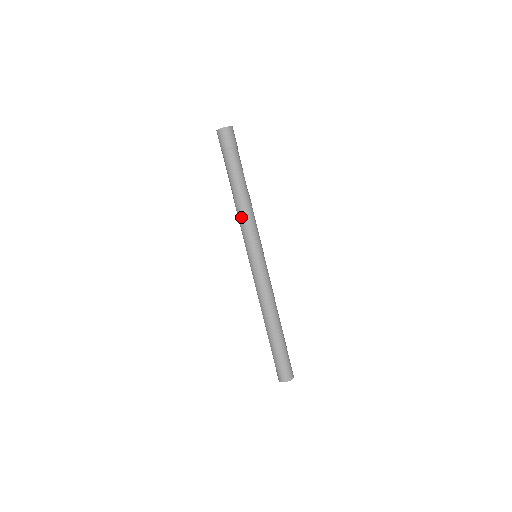
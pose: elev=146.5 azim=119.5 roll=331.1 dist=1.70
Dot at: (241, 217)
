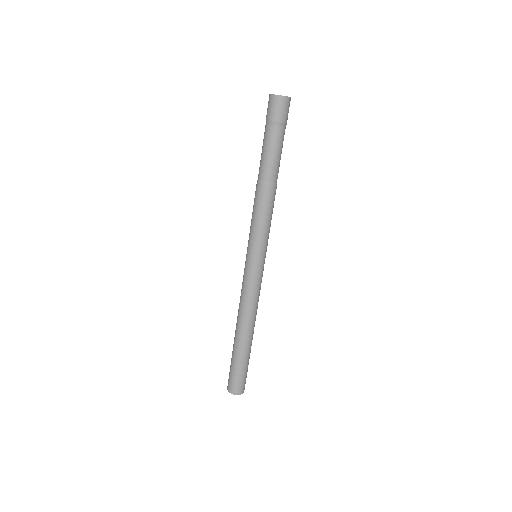
Dot at: (254, 207)
